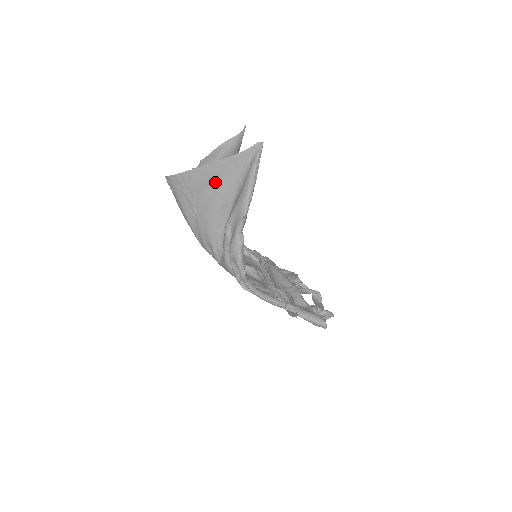
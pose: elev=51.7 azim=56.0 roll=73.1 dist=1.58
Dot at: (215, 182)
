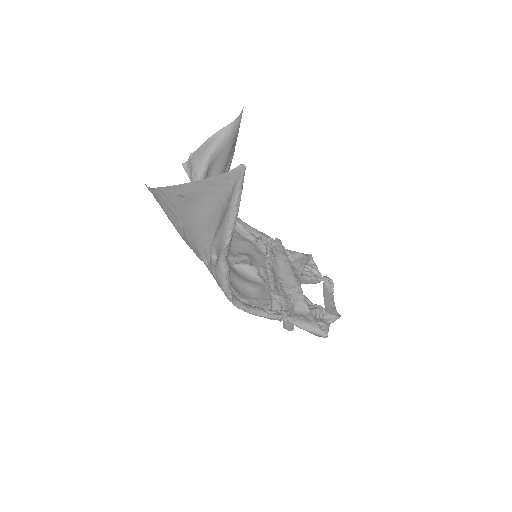
Dot at: (197, 200)
